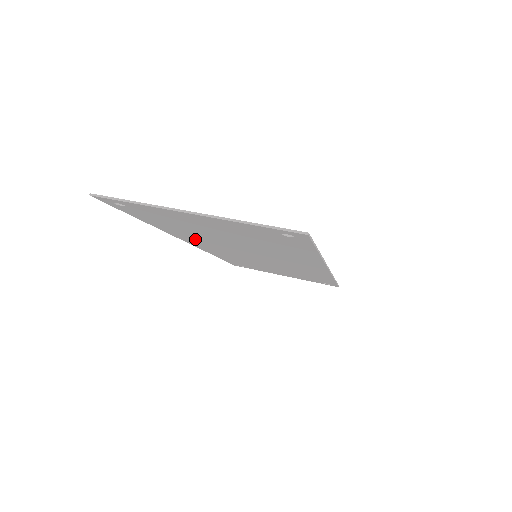
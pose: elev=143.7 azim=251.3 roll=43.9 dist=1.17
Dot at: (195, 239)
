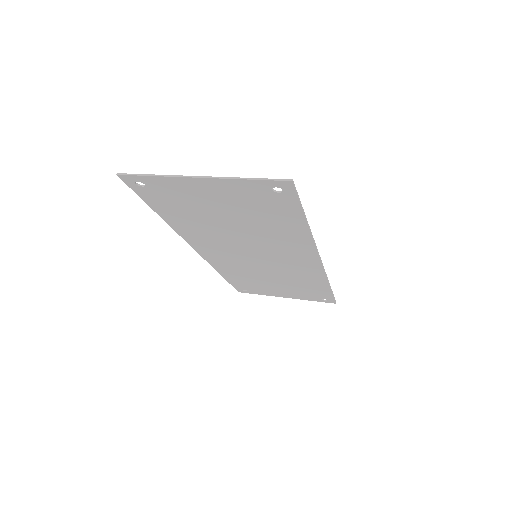
Dot at: (202, 238)
